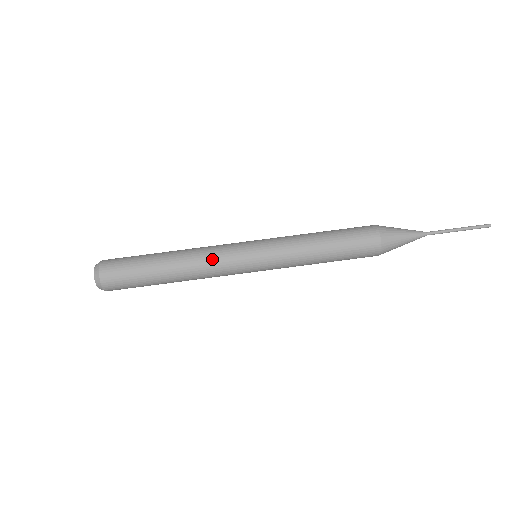
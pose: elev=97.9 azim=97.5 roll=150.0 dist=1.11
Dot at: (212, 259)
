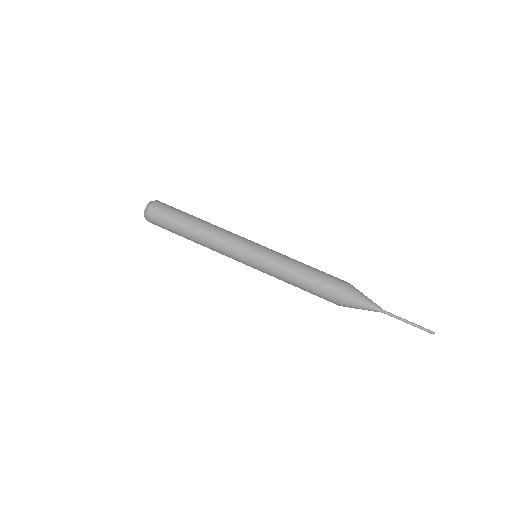
Dot at: (230, 232)
